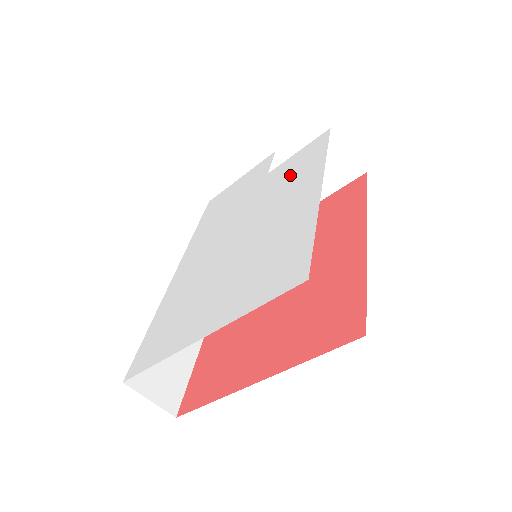
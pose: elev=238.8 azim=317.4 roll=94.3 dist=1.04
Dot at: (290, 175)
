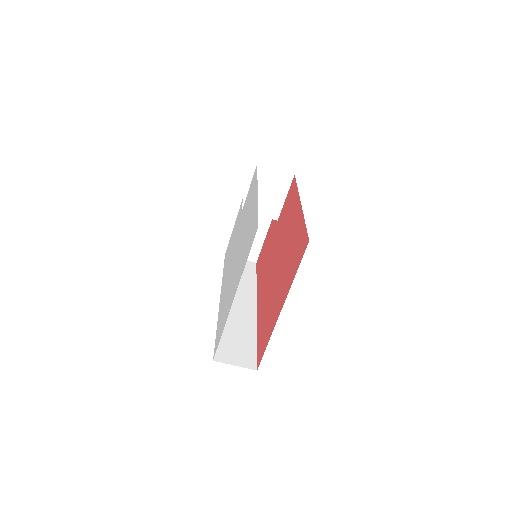
Dot at: (248, 200)
